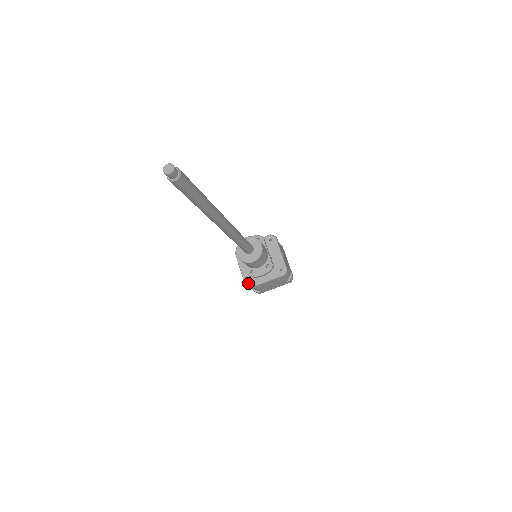
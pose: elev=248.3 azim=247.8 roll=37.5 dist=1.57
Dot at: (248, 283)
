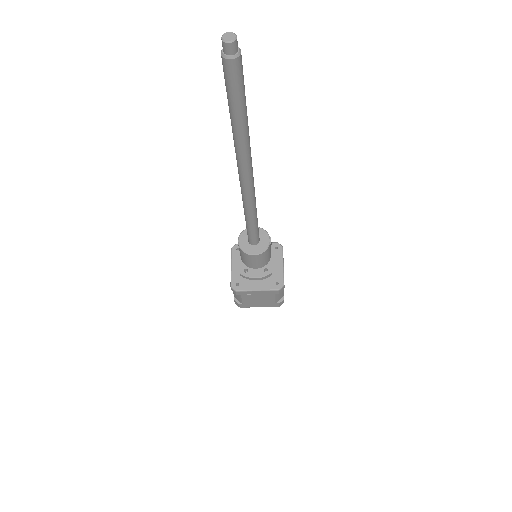
Dot at: (235, 285)
